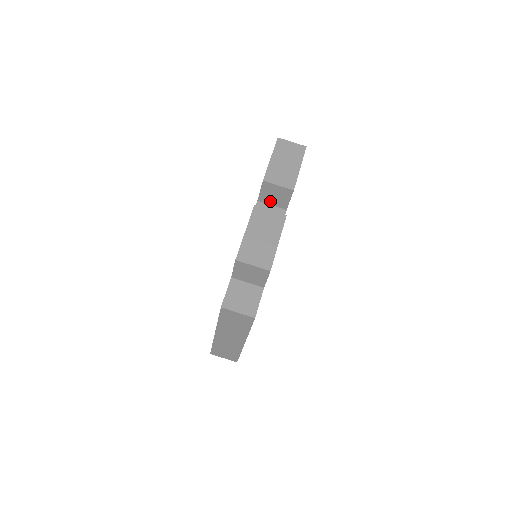
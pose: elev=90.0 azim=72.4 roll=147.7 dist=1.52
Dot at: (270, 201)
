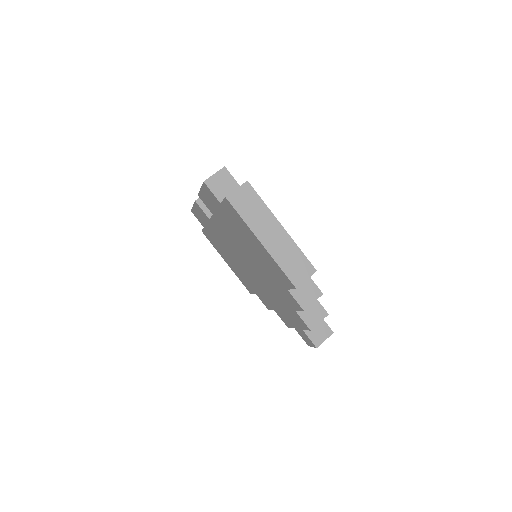
Dot at: occluded
